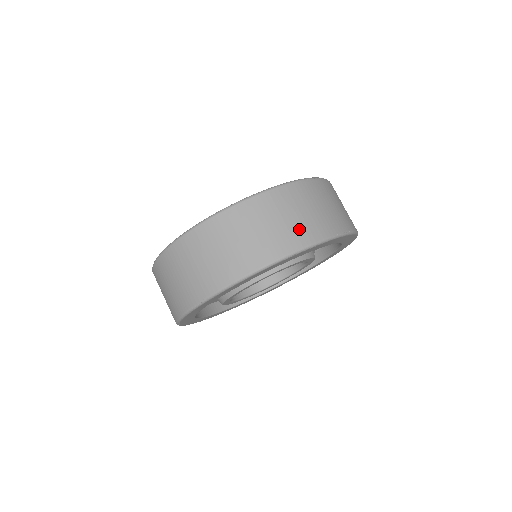
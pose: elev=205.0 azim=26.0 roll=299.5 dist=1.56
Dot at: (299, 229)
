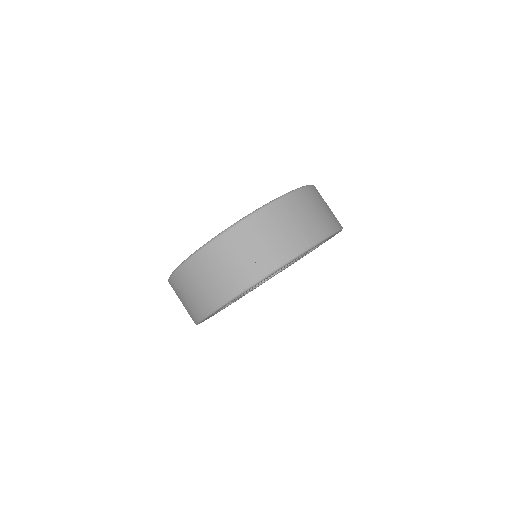
Dot at: (328, 218)
